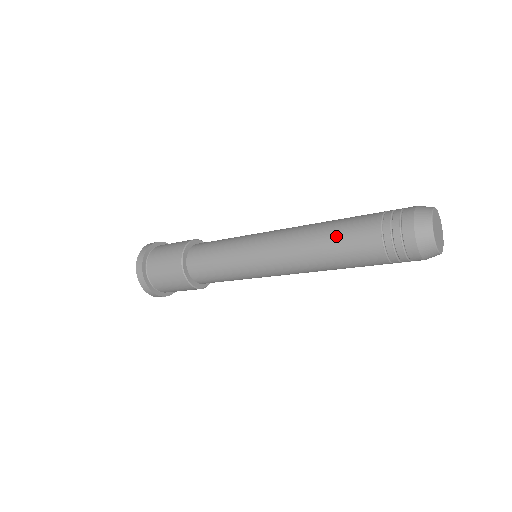
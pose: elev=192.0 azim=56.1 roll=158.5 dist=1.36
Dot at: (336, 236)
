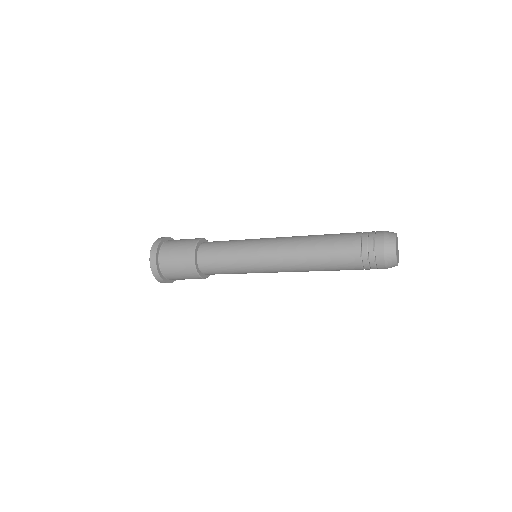
Dot at: (326, 249)
